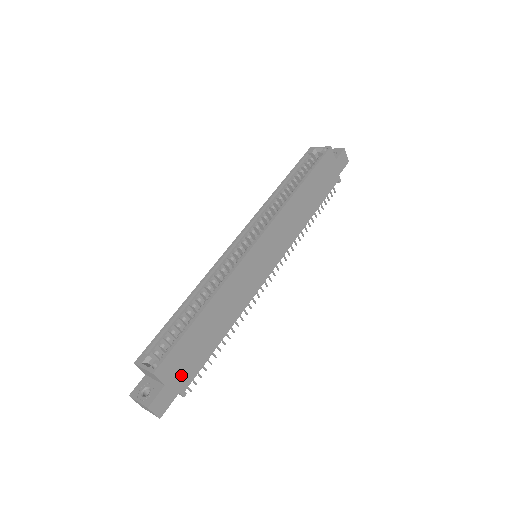
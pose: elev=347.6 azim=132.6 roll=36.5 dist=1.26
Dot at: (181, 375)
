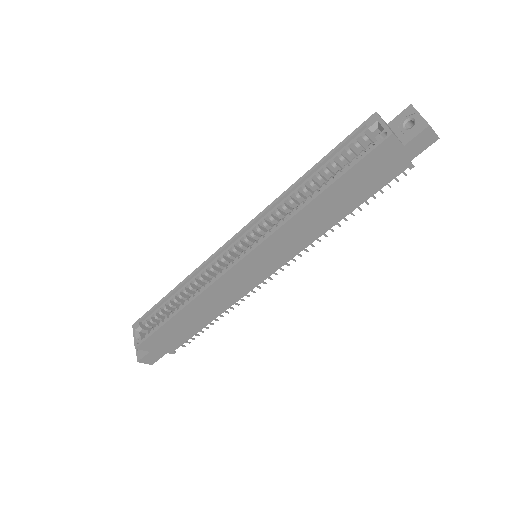
Dot at: (166, 345)
